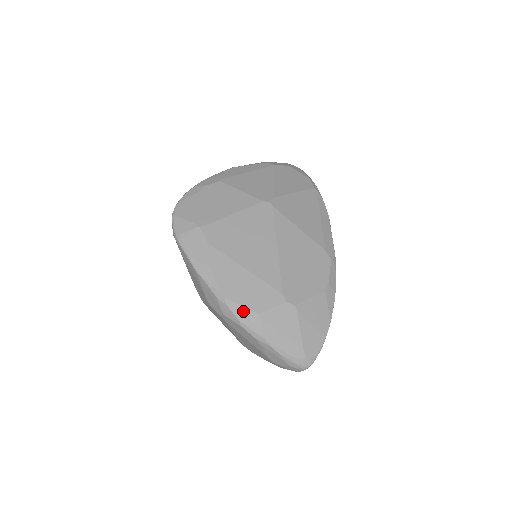
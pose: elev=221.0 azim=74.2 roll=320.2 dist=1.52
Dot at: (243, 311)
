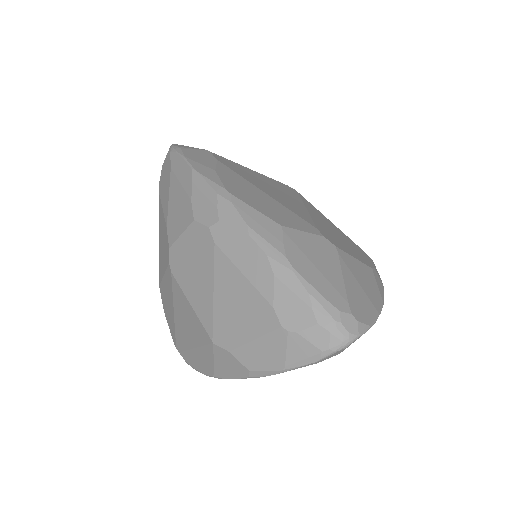
Dot at: (256, 215)
